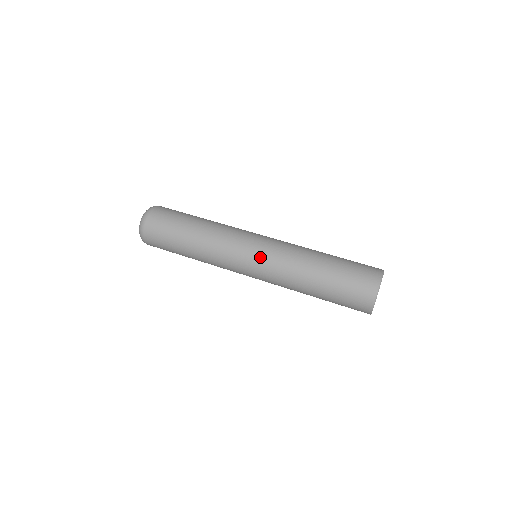
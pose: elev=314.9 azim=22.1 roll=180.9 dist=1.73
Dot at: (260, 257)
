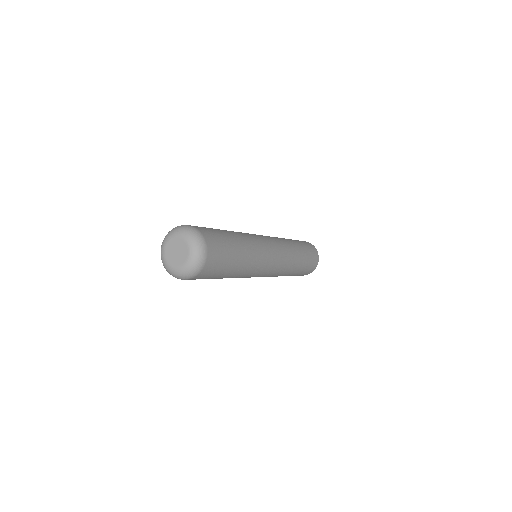
Dot at: occluded
